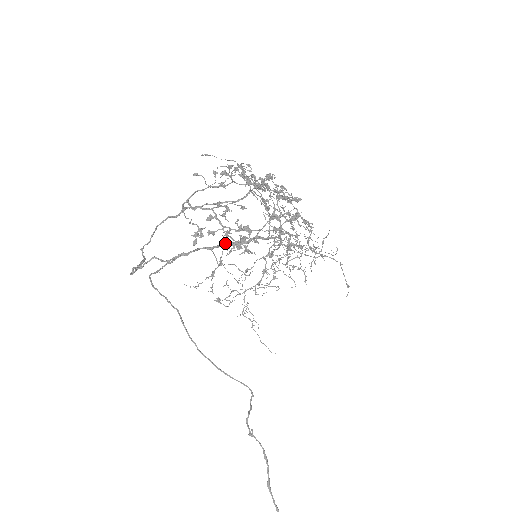
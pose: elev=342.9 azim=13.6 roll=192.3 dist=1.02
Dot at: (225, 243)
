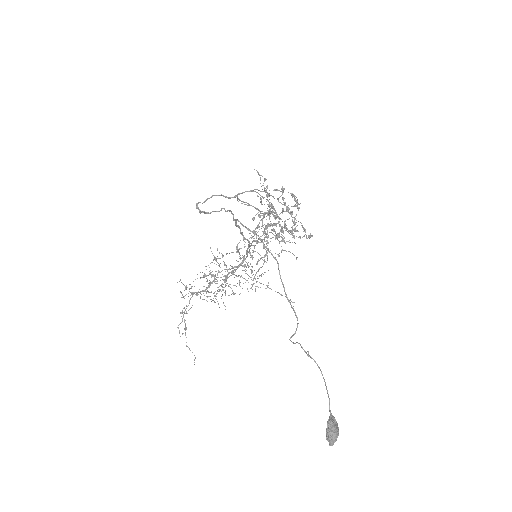
Dot at: occluded
